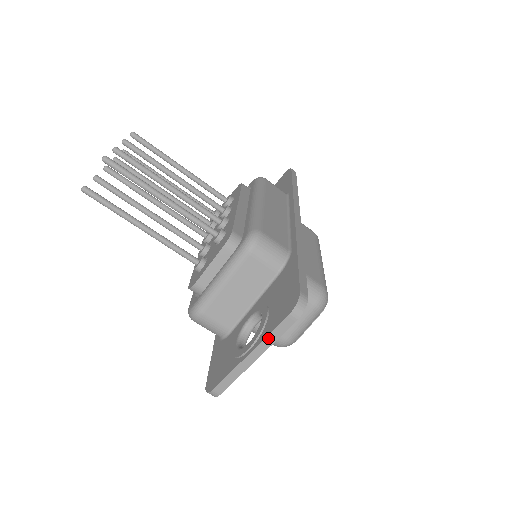
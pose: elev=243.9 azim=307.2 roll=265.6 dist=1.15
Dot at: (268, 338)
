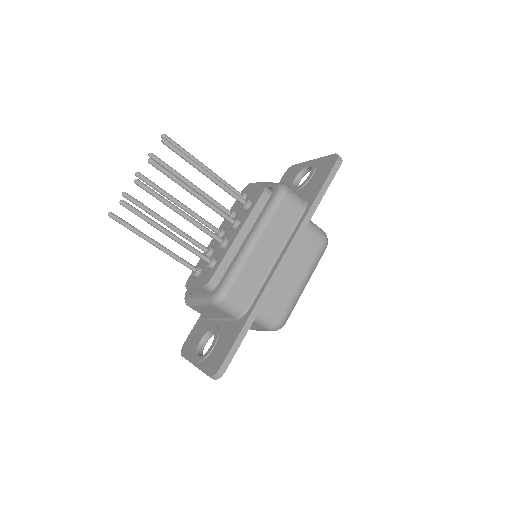
Dot at: occluded
